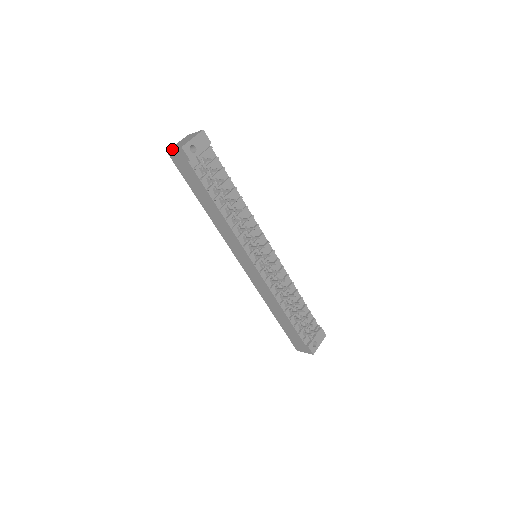
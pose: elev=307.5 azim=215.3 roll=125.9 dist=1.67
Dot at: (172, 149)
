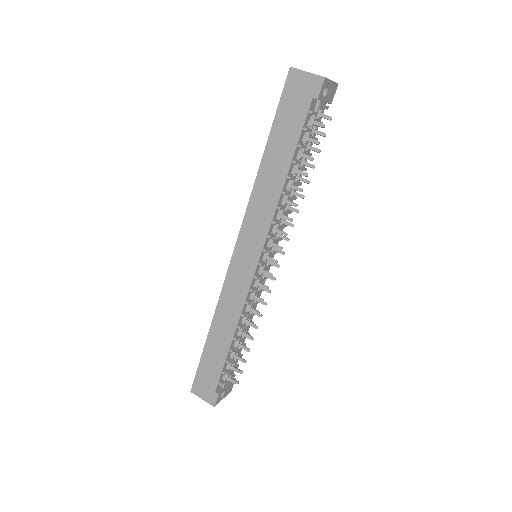
Dot at: occluded
